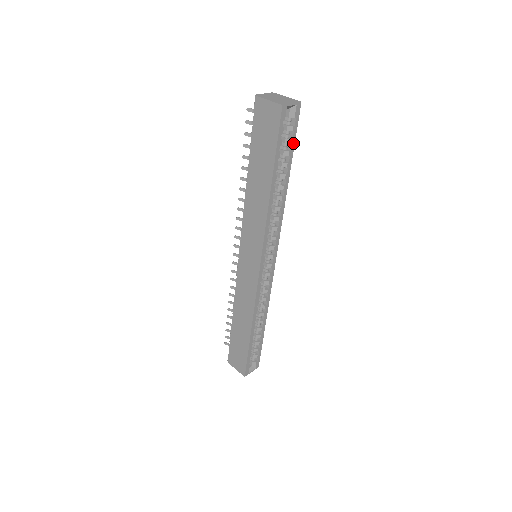
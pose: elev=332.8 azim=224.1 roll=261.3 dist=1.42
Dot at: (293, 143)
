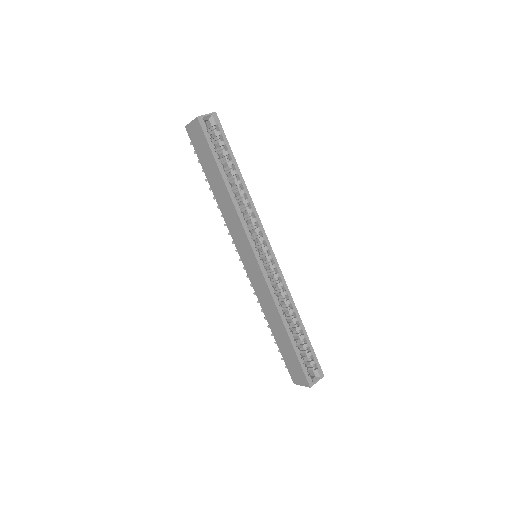
Dot at: (227, 144)
